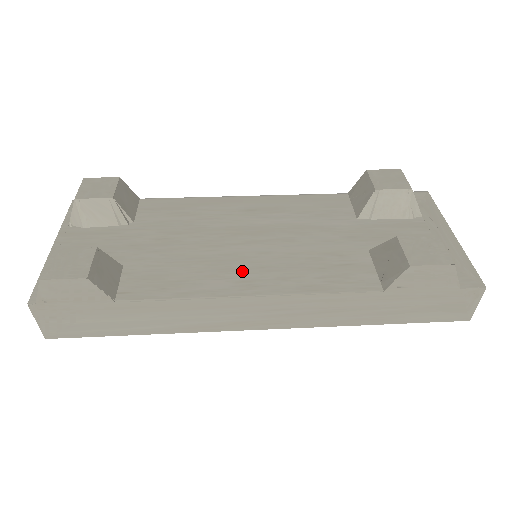
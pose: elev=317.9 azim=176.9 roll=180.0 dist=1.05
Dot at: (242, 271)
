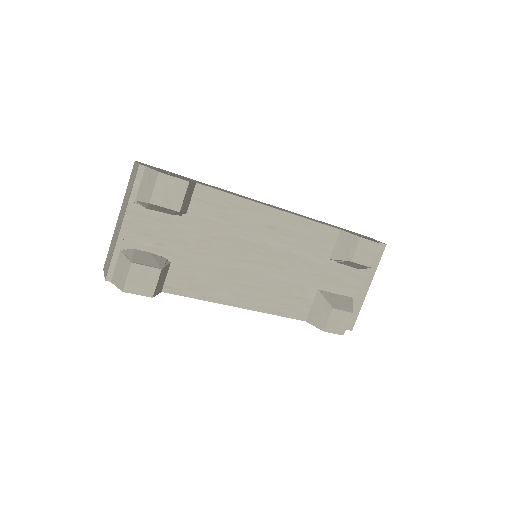
Dot at: (242, 287)
